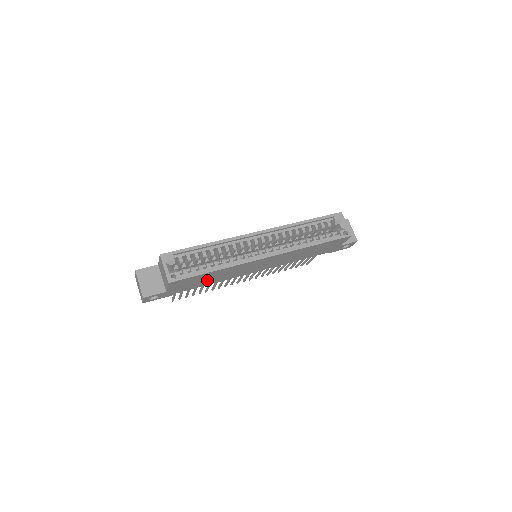
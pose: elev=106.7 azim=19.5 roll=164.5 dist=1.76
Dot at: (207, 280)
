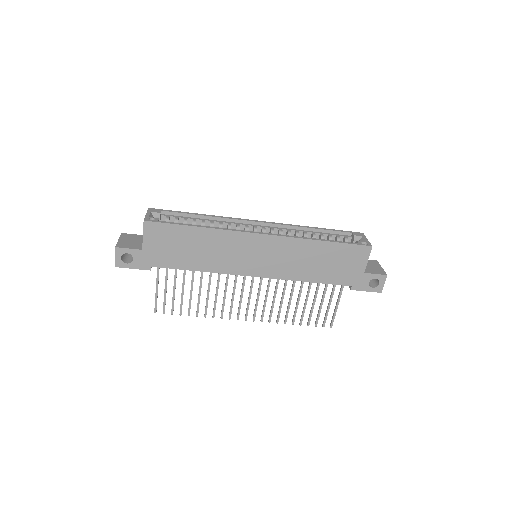
Dot at: (191, 253)
